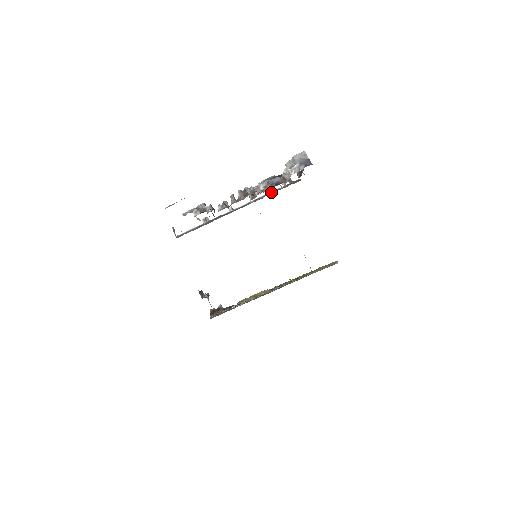
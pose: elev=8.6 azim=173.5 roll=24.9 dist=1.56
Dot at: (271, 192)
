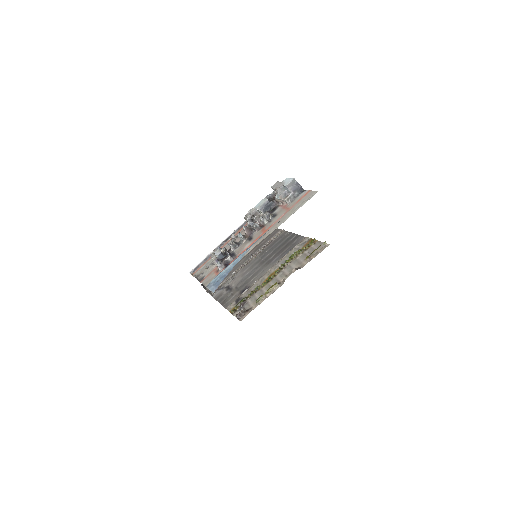
Dot at: occluded
